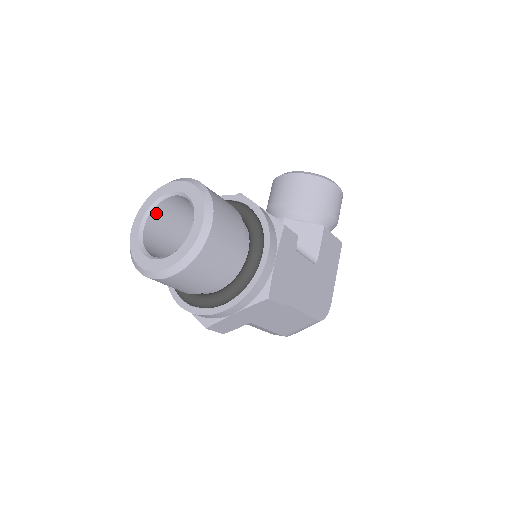
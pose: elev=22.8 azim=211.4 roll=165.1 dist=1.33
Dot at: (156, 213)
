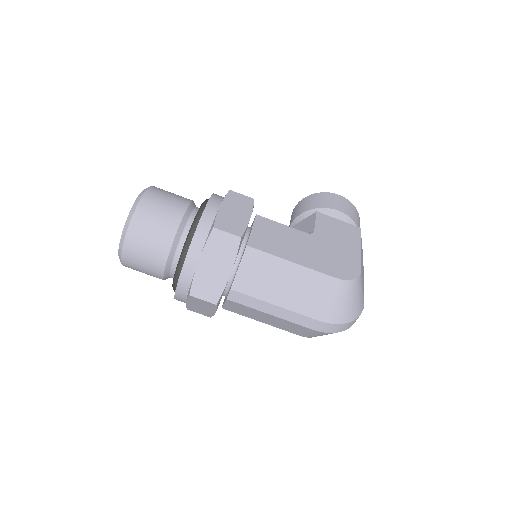
Dot at: occluded
